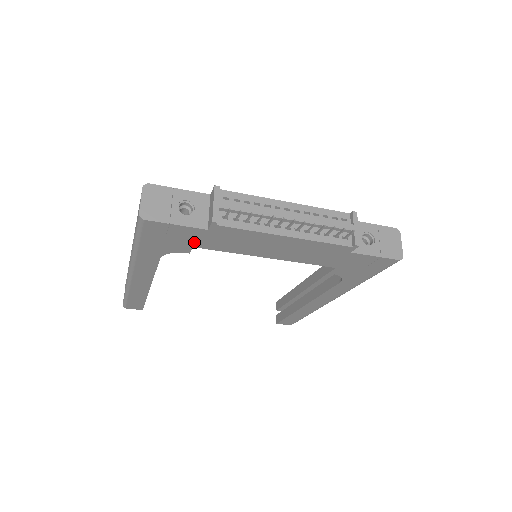
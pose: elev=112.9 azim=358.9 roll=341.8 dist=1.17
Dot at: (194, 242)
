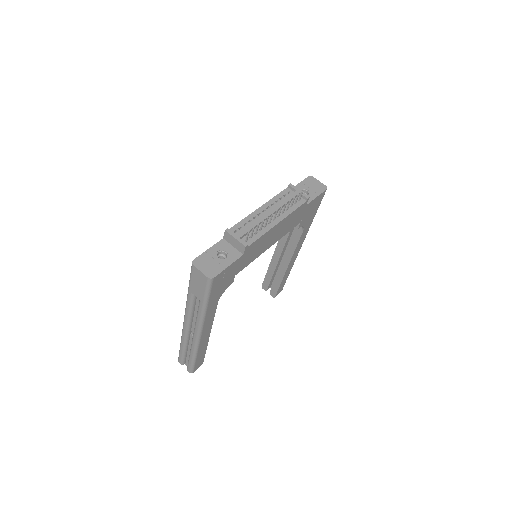
Dot at: (236, 271)
